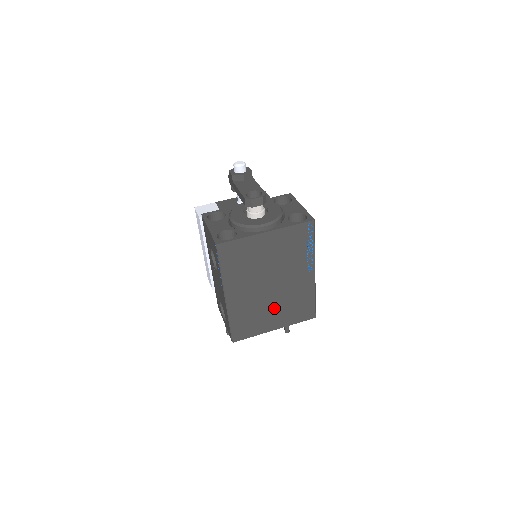
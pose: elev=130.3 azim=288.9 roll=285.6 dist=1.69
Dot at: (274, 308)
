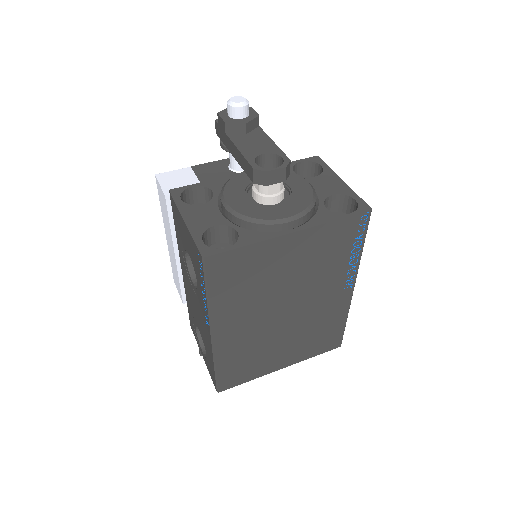
Dot at: (285, 341)
